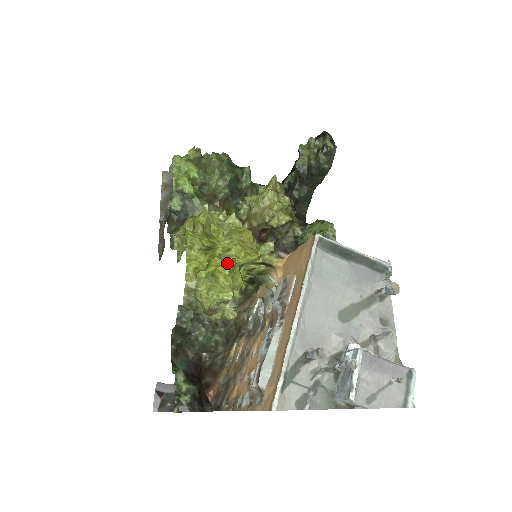
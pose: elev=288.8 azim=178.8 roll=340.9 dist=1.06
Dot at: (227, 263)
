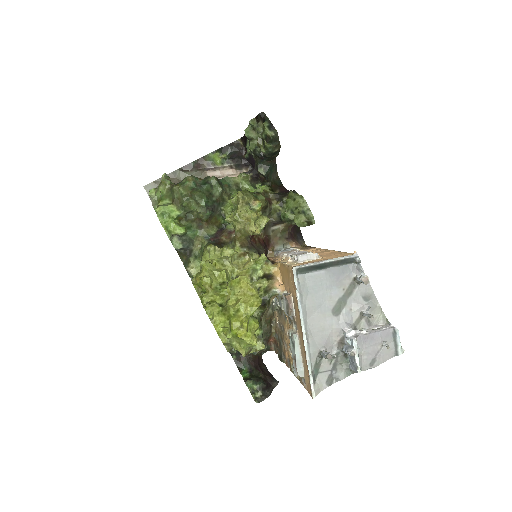
Dot at: (242, 326)
